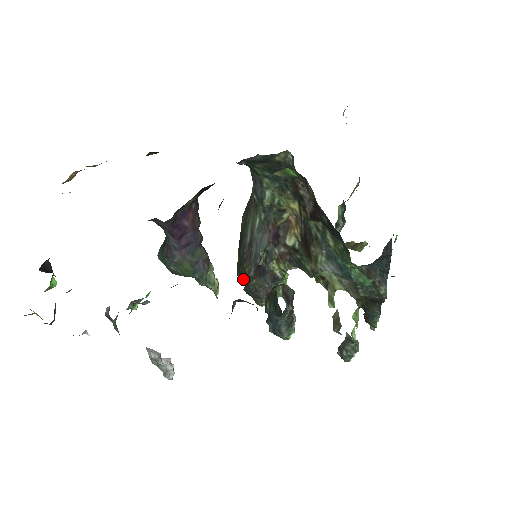
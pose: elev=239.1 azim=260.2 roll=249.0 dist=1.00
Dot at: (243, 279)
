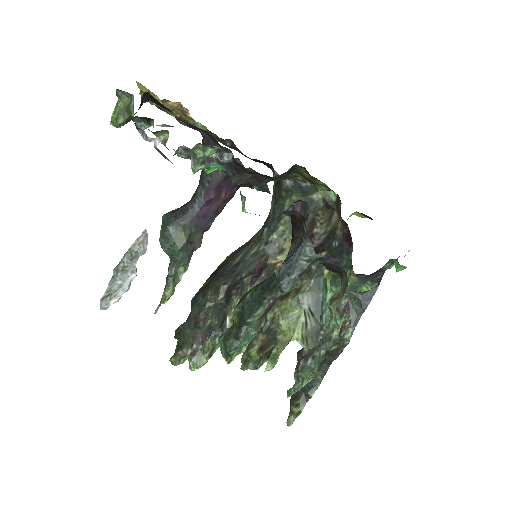
Dot at: (202, 300)
